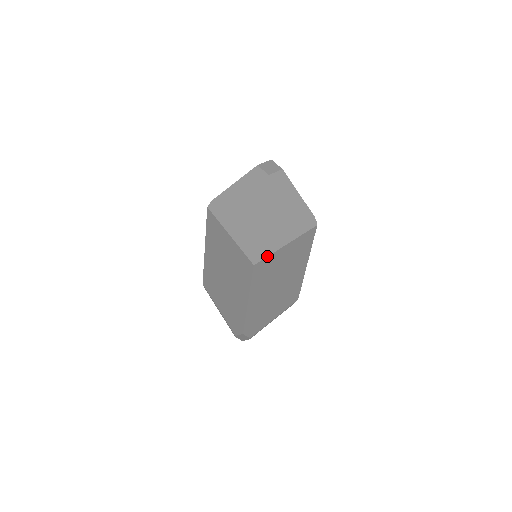
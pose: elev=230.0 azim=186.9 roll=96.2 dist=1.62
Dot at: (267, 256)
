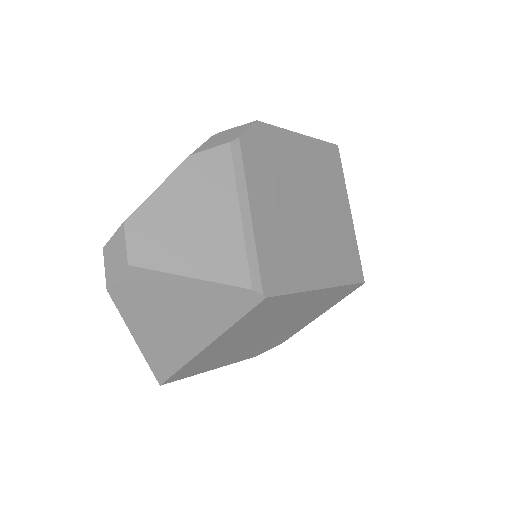
Dot at: (176, 371)
